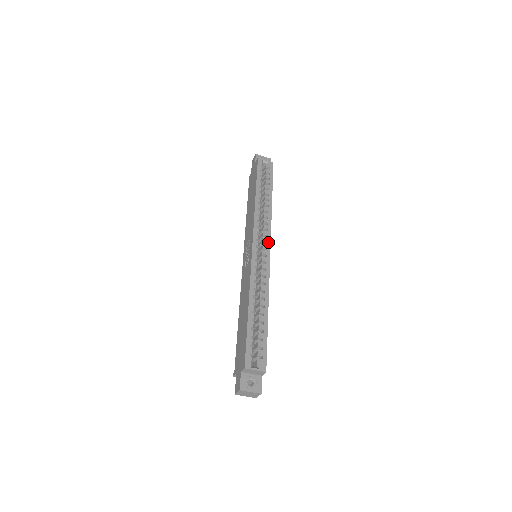
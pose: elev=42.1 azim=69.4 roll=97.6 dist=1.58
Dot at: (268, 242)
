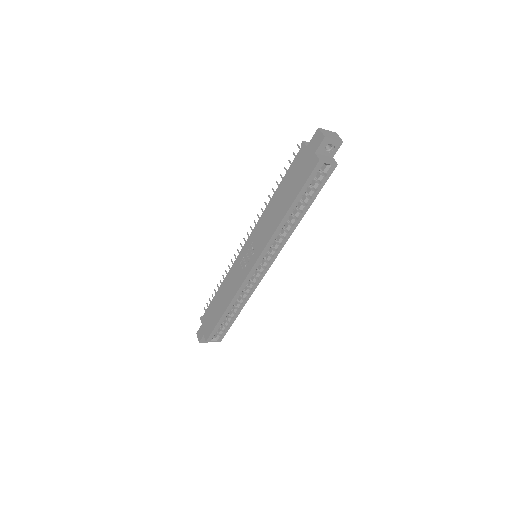
Dot at: (271, 262)
